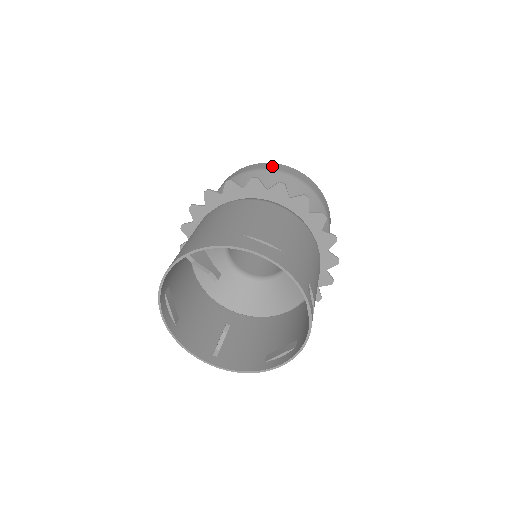
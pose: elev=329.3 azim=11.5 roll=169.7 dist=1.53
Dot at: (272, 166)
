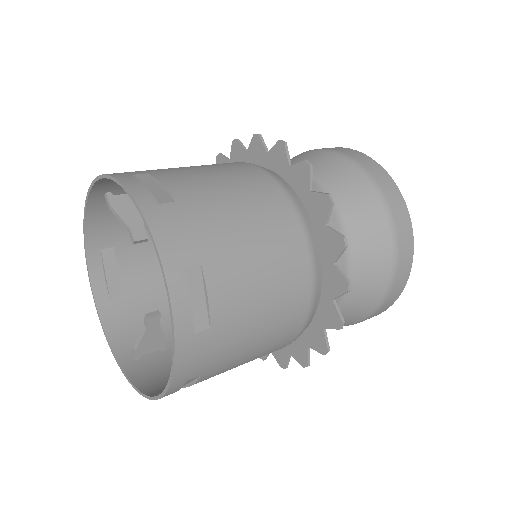
Dot at: (335, 148)
